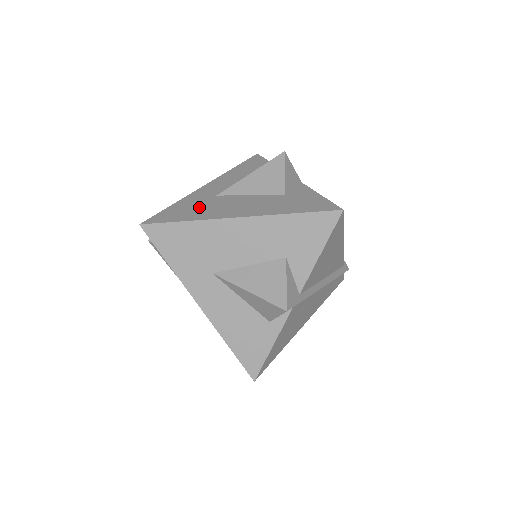
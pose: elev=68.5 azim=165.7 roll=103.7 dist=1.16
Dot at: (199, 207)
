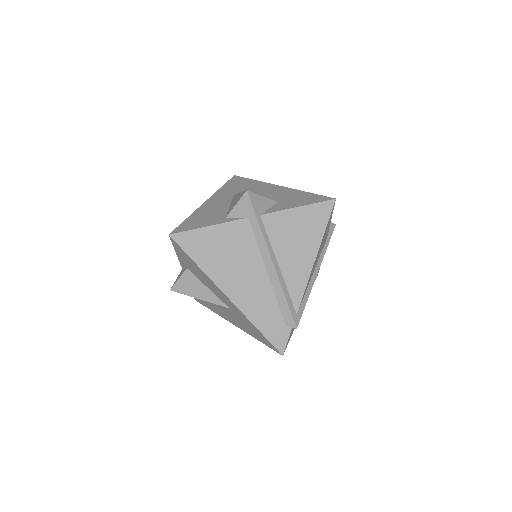
Dot at: occluded
